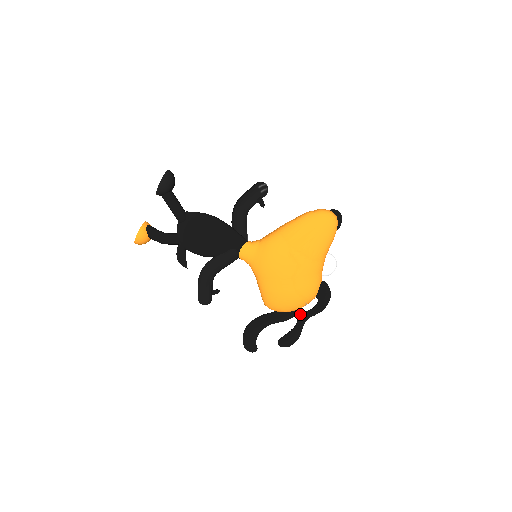
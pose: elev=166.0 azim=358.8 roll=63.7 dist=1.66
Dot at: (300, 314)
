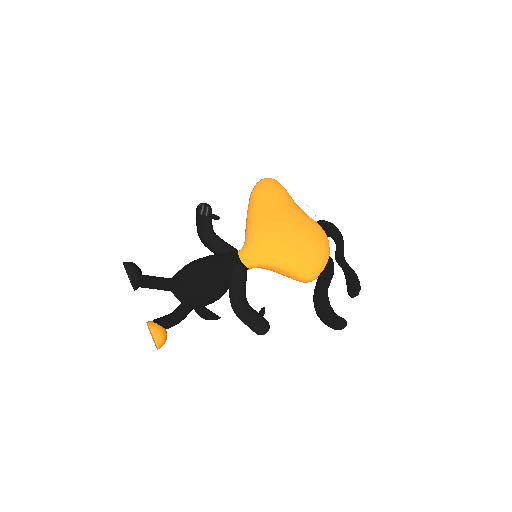
Dot at: (335, 259)
